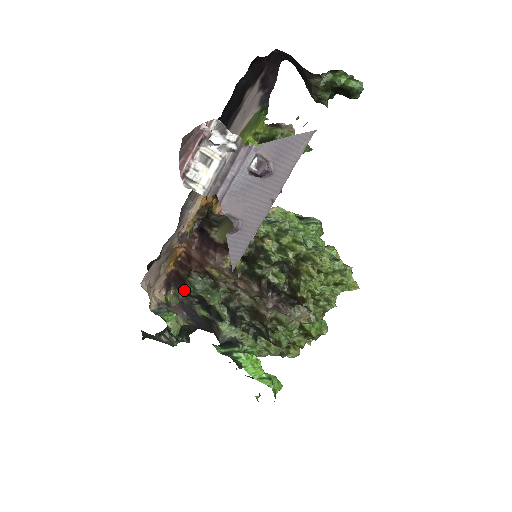
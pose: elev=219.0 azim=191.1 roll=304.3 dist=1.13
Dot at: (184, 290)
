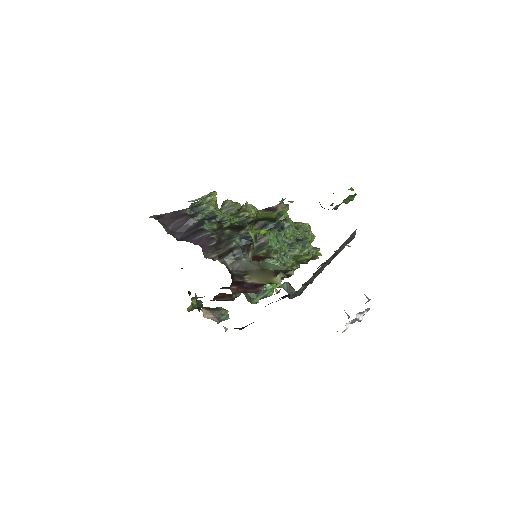
Dot at: occluded
